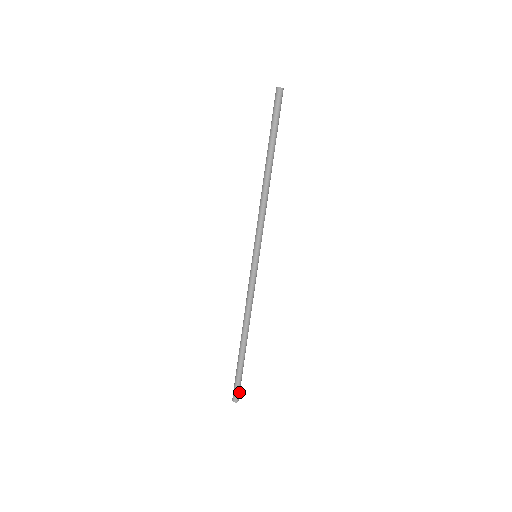
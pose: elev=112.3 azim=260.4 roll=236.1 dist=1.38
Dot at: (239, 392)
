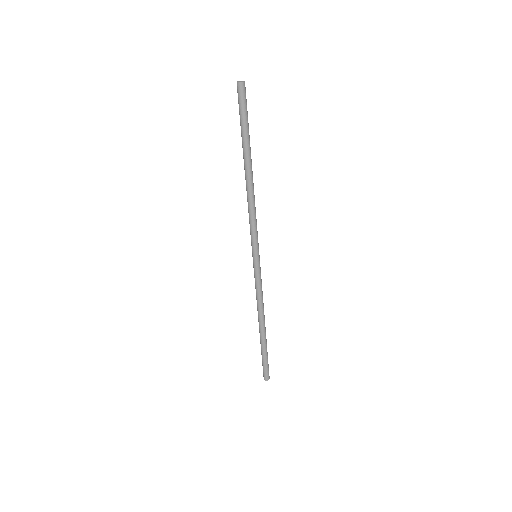
Dot at: (268, 371)
